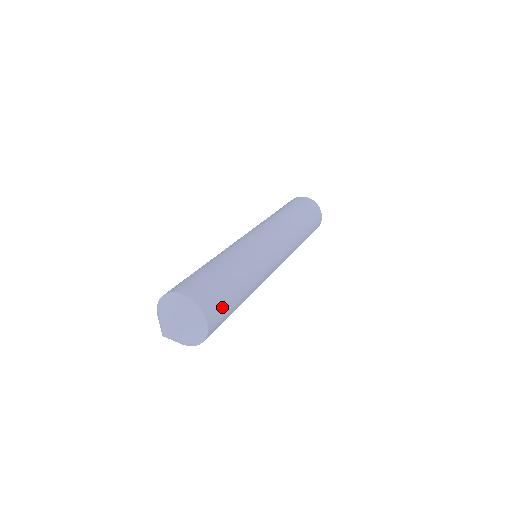
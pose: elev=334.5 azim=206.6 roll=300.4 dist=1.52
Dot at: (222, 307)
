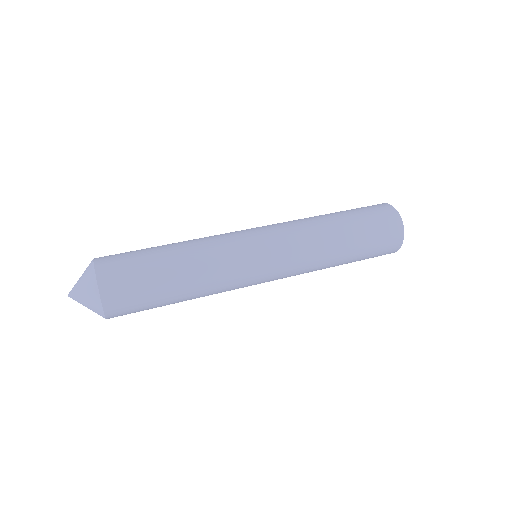
Dot at: (132, 290)
